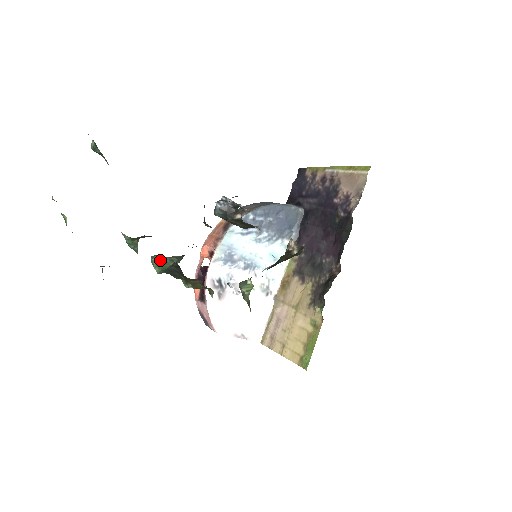
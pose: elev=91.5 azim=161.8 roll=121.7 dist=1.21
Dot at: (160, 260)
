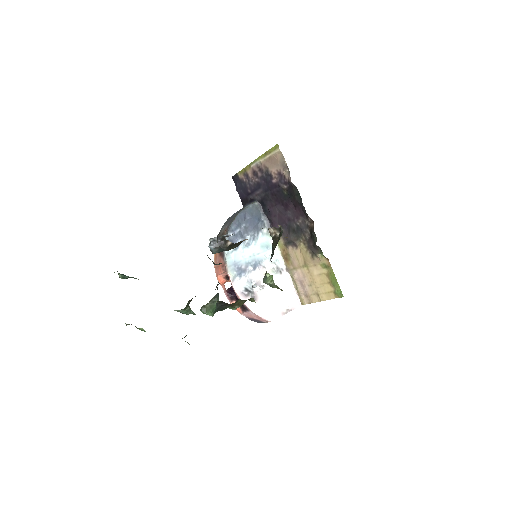
Dot at: (207, 307)
